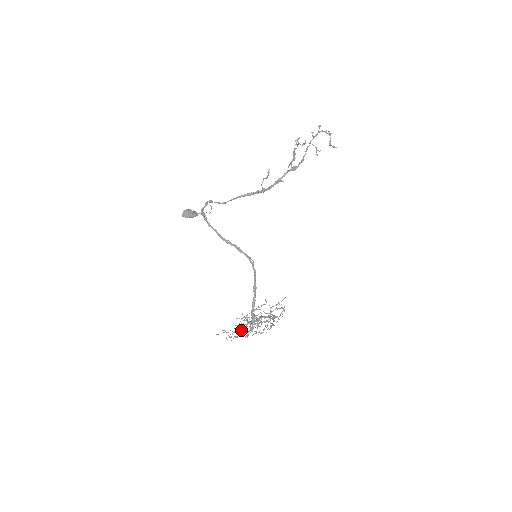
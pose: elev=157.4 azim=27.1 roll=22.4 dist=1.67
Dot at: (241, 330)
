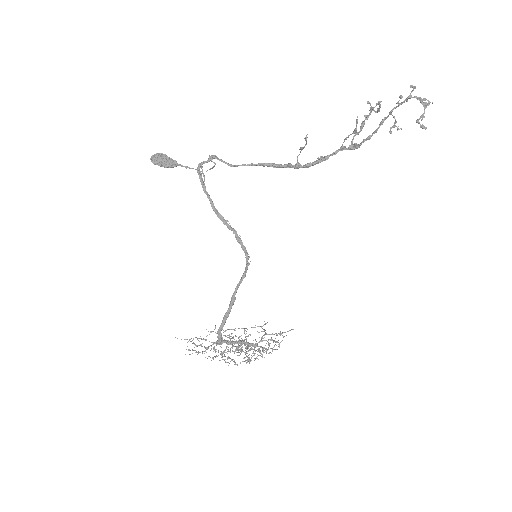
Dot at: (208, 346)
